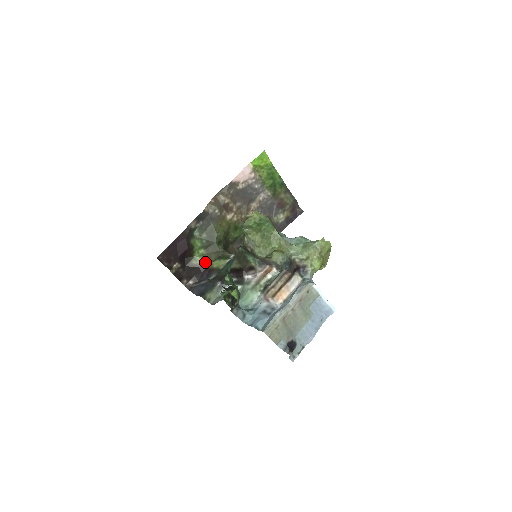
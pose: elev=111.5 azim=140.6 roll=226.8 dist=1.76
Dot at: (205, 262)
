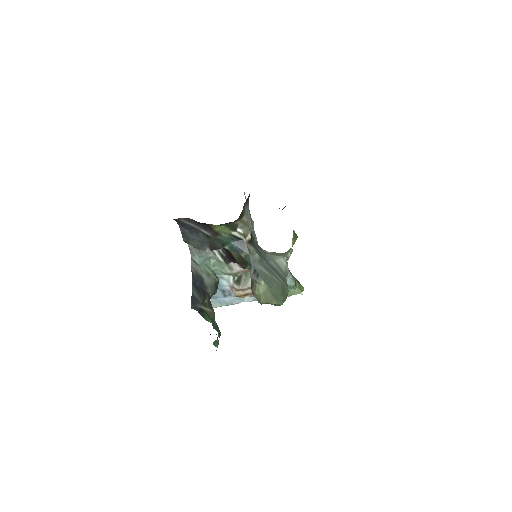
Dot at: occluded
